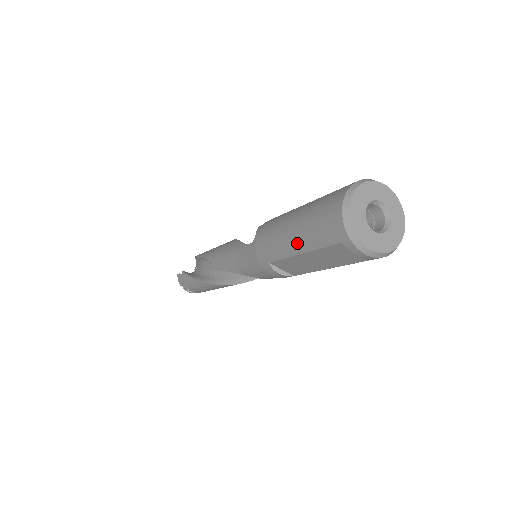
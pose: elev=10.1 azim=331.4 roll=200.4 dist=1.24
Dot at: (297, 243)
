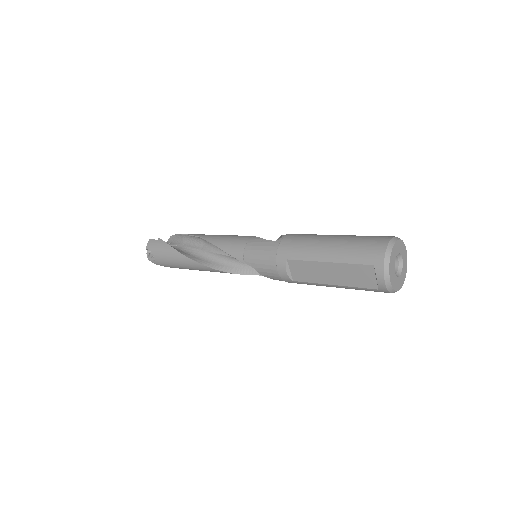
Dot at: (331, 253)
